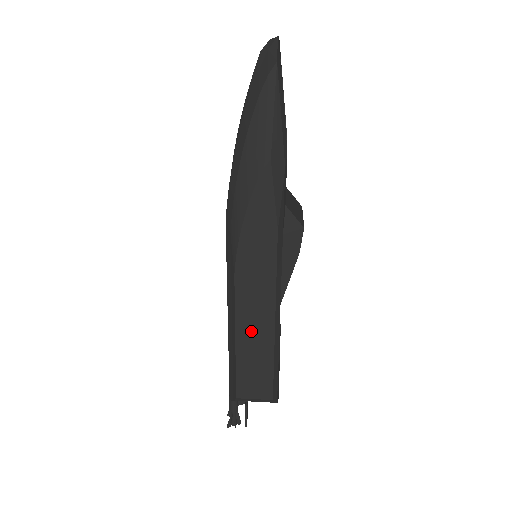
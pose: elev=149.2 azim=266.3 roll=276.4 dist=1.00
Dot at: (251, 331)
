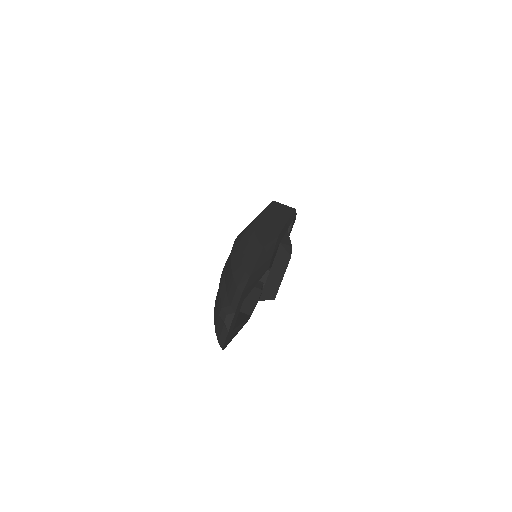
Dot at: occluded
